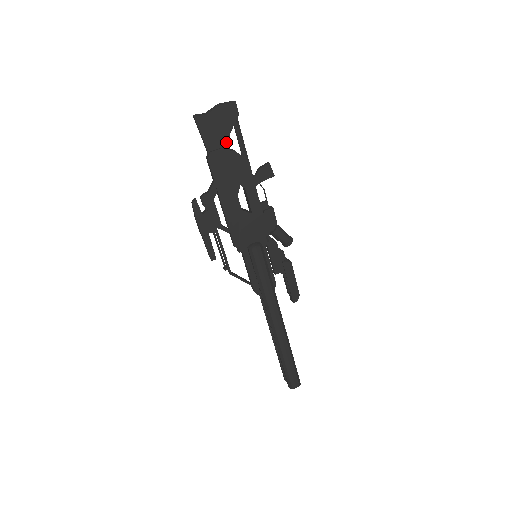
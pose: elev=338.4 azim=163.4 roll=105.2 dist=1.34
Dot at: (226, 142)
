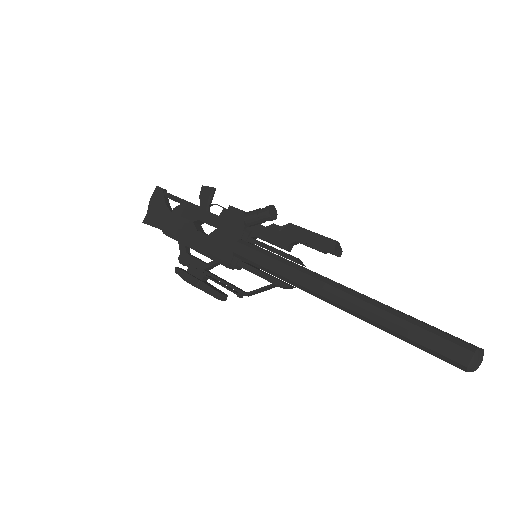
Dot at: (167, 211)
